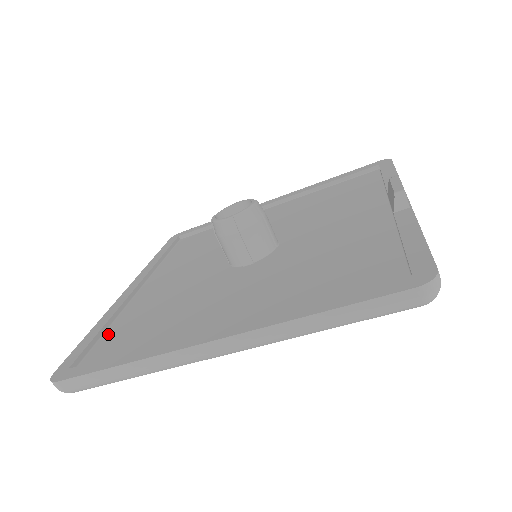
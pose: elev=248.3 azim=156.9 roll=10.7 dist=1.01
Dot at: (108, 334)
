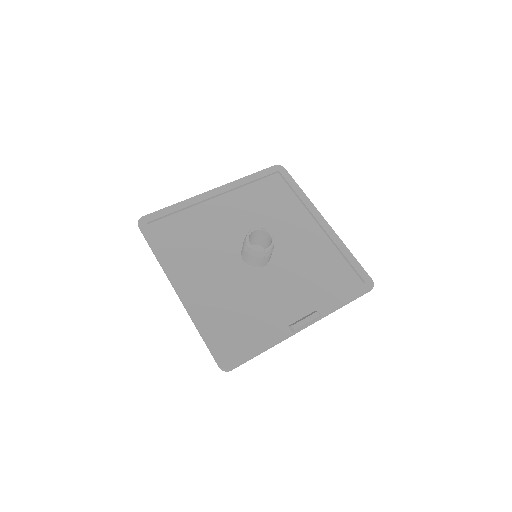
Dot at: (176, 217)
